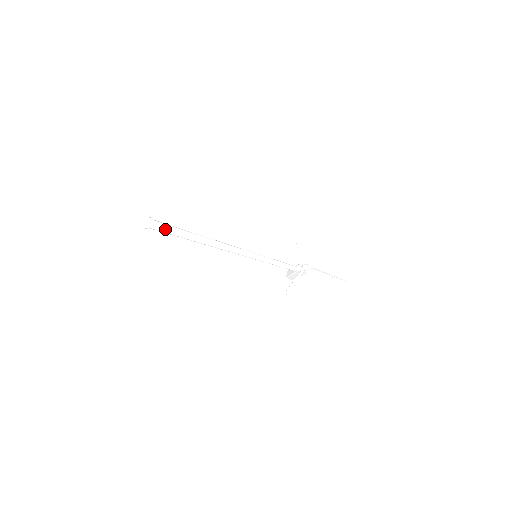
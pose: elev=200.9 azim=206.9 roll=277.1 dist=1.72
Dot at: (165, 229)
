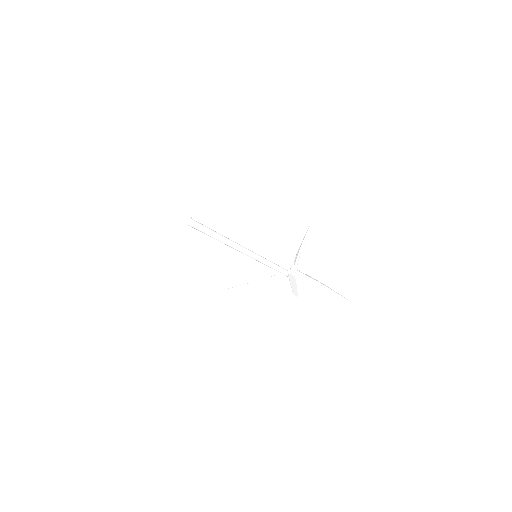
Dot at: (196, 225)
